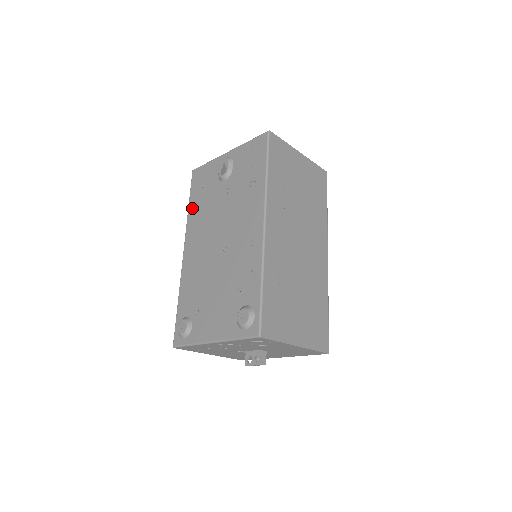
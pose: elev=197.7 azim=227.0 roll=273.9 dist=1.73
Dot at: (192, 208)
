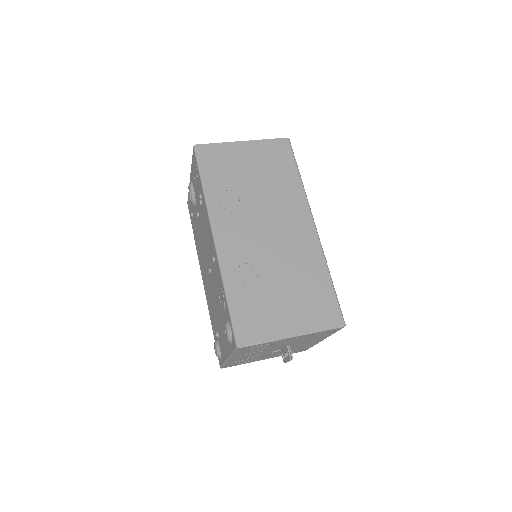
Dot at: (195, 238)
